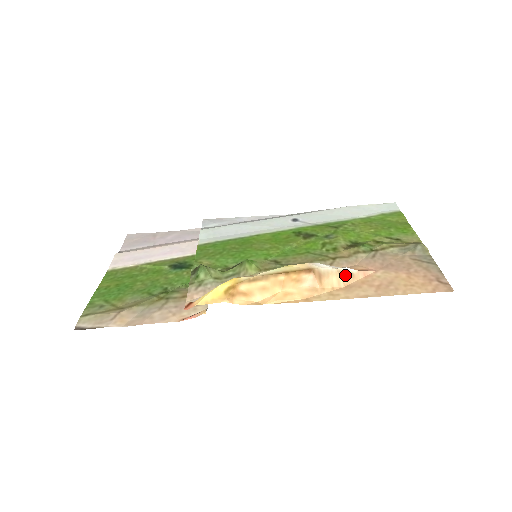
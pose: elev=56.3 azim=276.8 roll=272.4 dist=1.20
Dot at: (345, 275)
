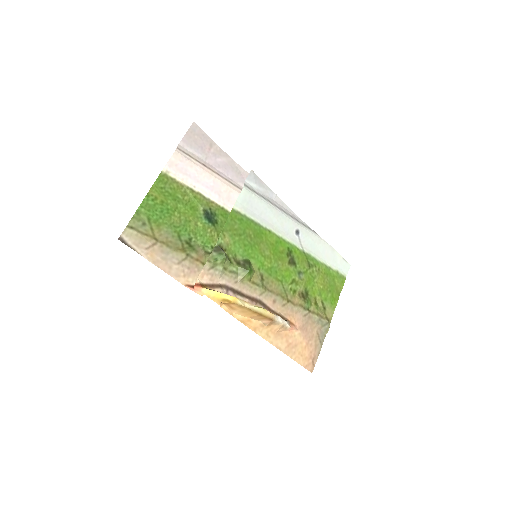
Dot at: (283, 327)
